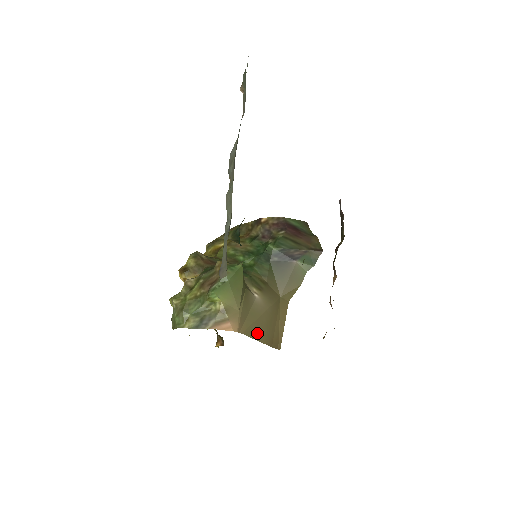
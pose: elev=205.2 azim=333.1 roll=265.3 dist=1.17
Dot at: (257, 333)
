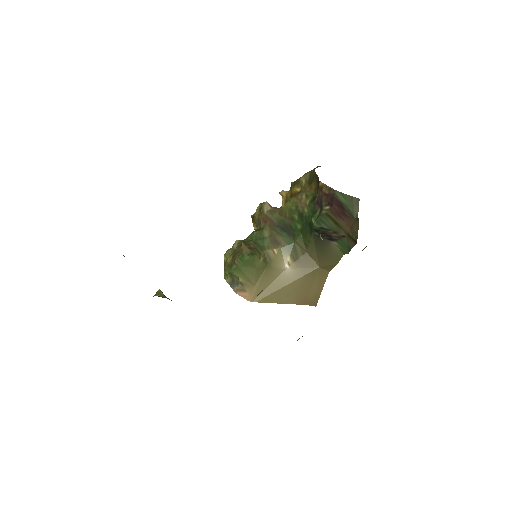
Dot at: (279, 299)
